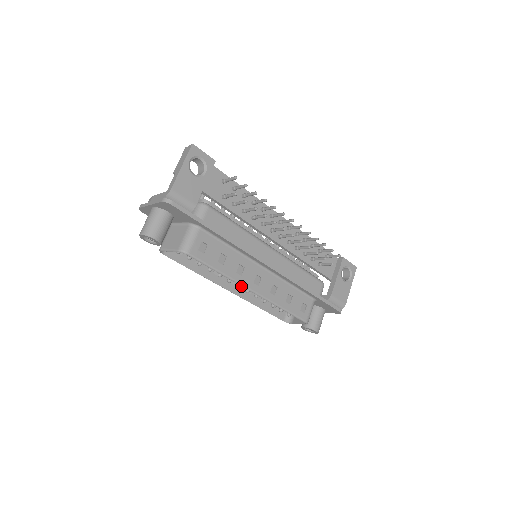
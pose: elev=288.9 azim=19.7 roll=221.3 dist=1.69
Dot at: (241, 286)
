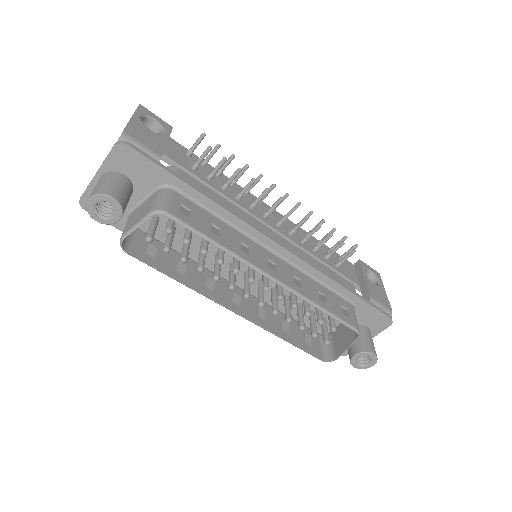
Dot at: (249, 309)
